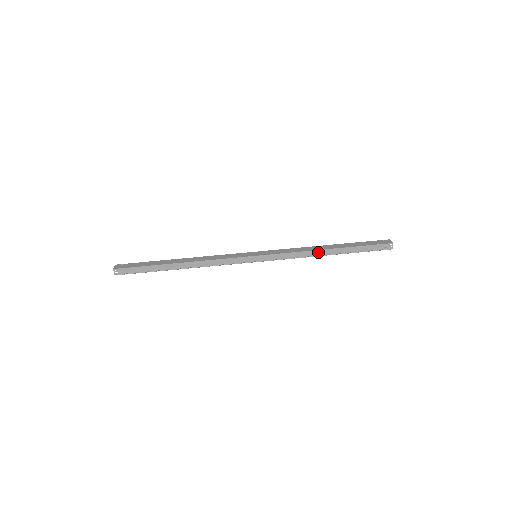
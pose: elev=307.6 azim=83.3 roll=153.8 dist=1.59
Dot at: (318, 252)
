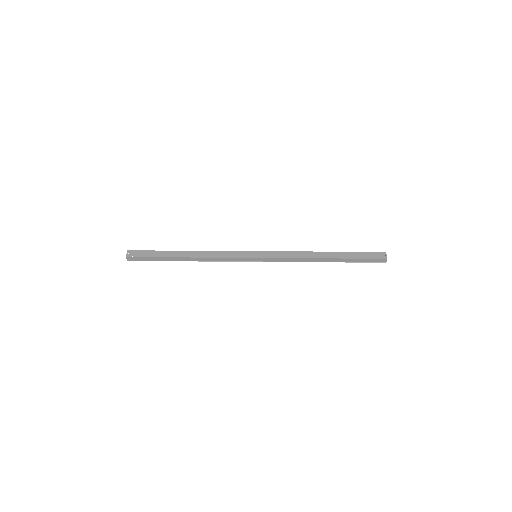
Dot at: (314, 259)
